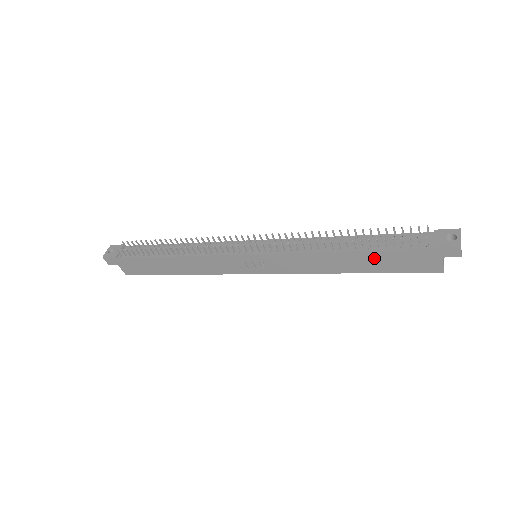
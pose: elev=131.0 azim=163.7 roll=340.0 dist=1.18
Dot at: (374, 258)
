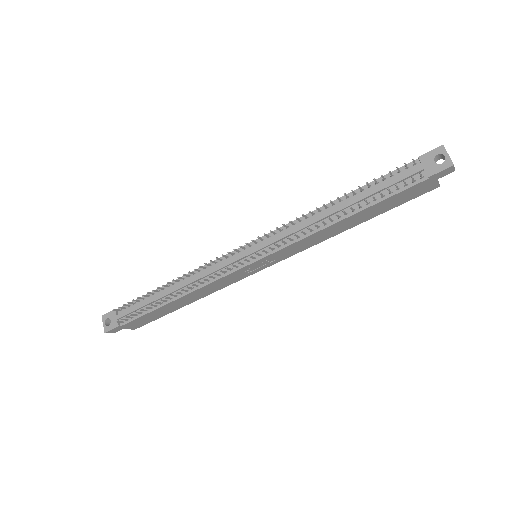
Dot at: (374, 209)
